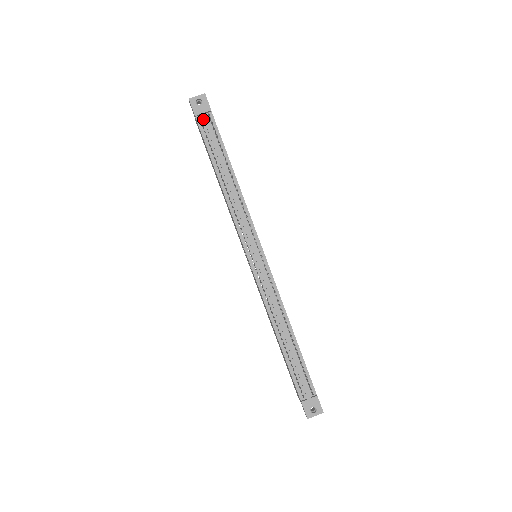
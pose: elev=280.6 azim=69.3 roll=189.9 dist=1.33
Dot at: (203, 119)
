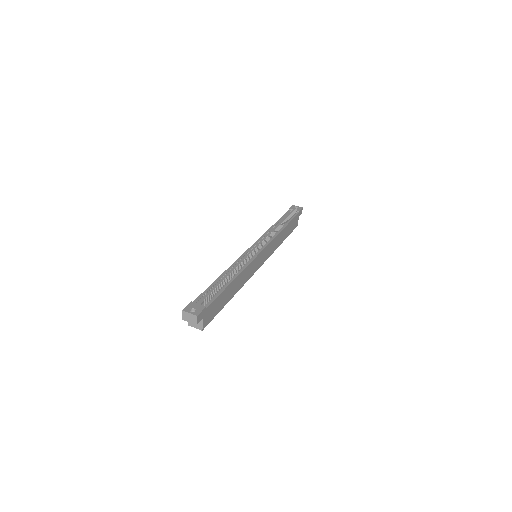
Dot at: occluded
